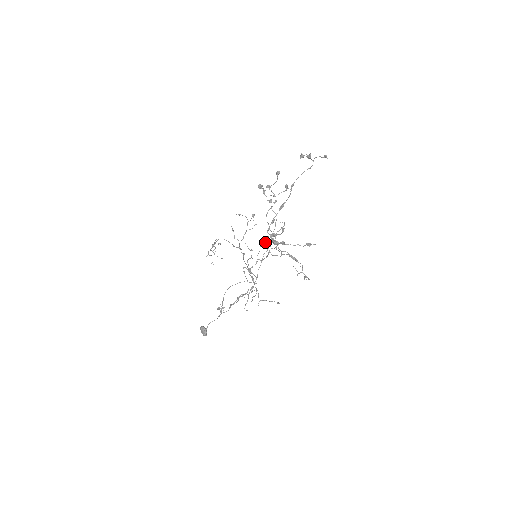
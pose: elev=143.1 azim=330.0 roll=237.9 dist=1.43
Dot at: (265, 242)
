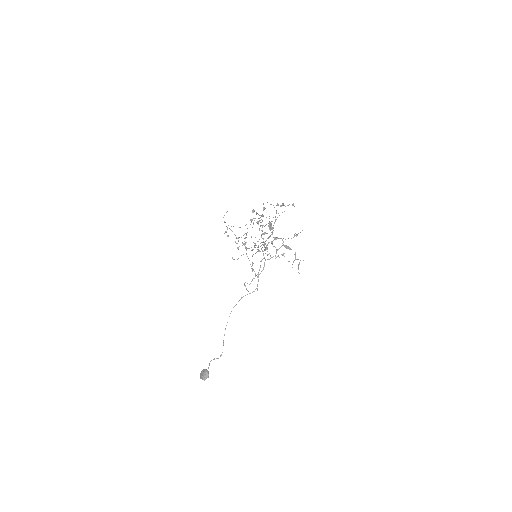
Dot at: (267, 202)
